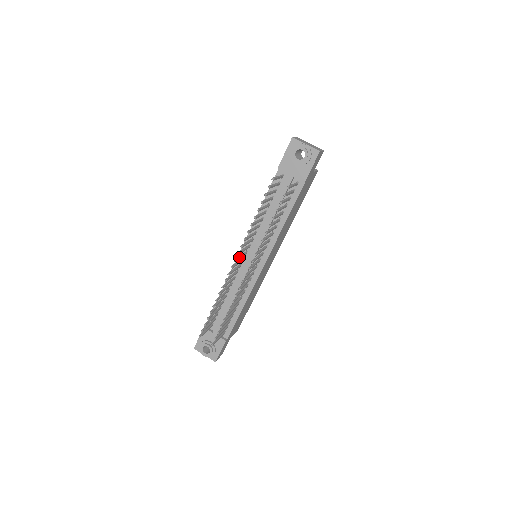
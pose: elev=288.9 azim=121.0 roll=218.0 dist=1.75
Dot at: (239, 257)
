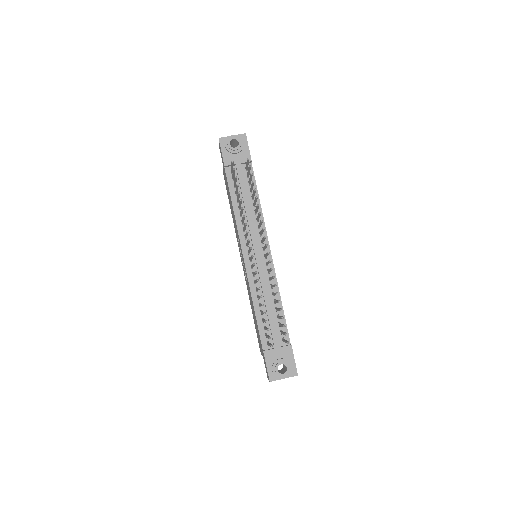
Dot at: occluded
